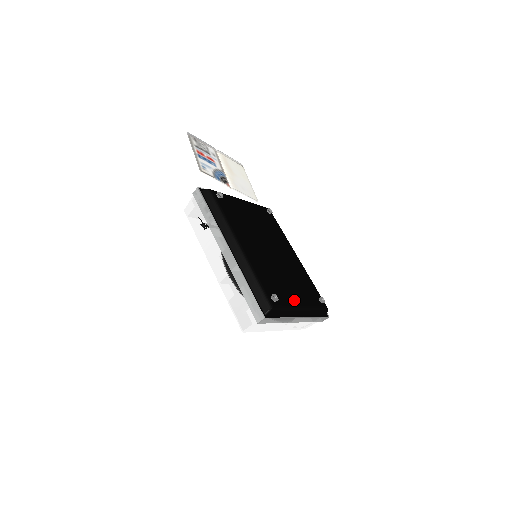
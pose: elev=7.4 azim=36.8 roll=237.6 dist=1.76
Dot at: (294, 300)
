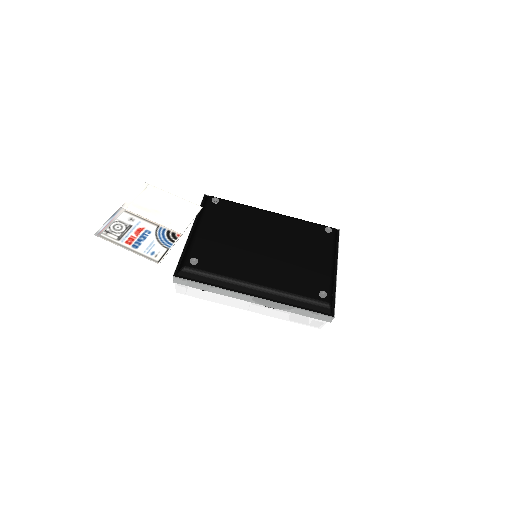
Dot at: (325, 268)
